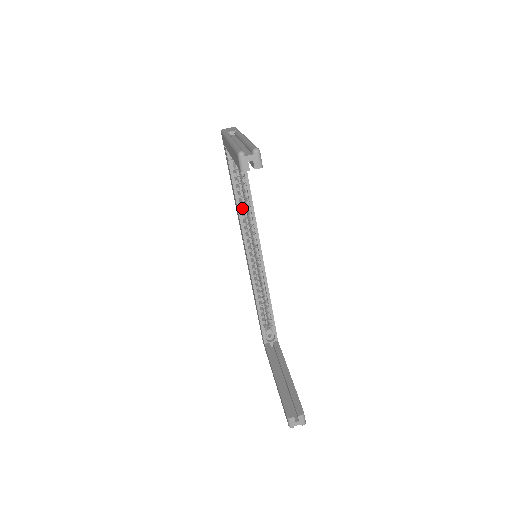
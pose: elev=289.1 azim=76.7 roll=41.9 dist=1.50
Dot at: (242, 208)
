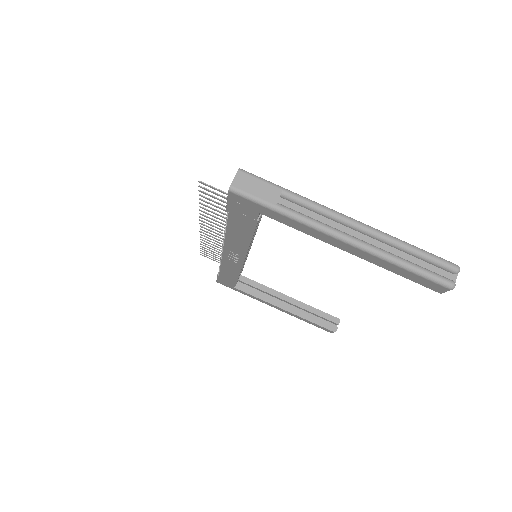
Dot at: occluded
